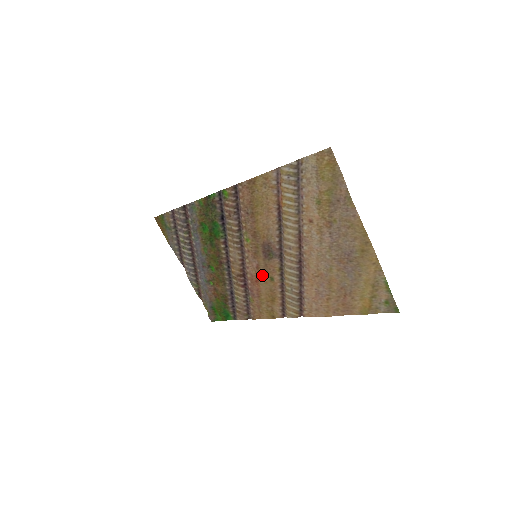
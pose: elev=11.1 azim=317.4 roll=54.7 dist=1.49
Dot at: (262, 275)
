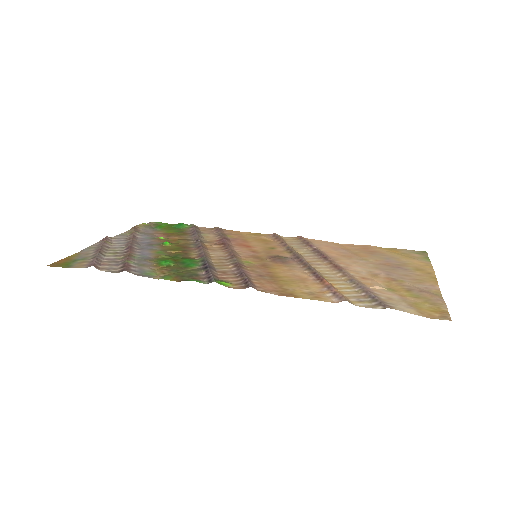
Dot at: (258, 249)
